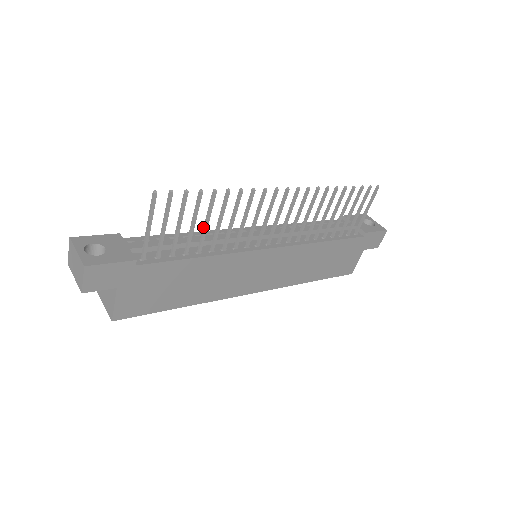
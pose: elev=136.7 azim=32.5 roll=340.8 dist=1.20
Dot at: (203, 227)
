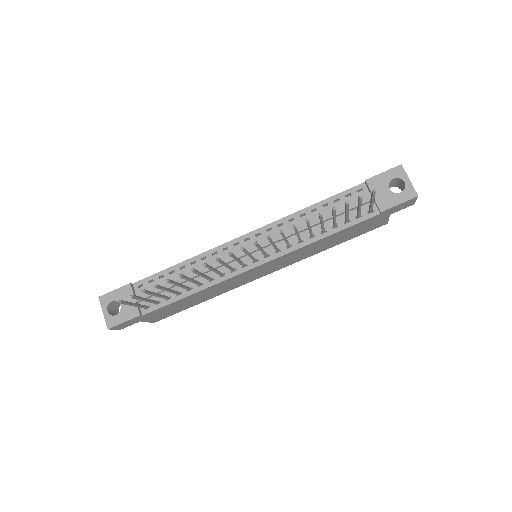
Dot at: (180, 285)
